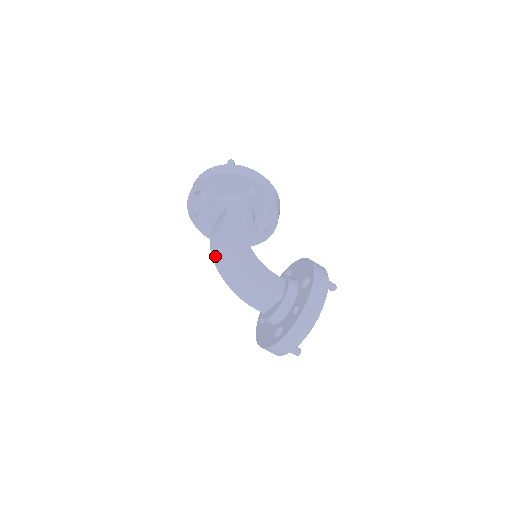
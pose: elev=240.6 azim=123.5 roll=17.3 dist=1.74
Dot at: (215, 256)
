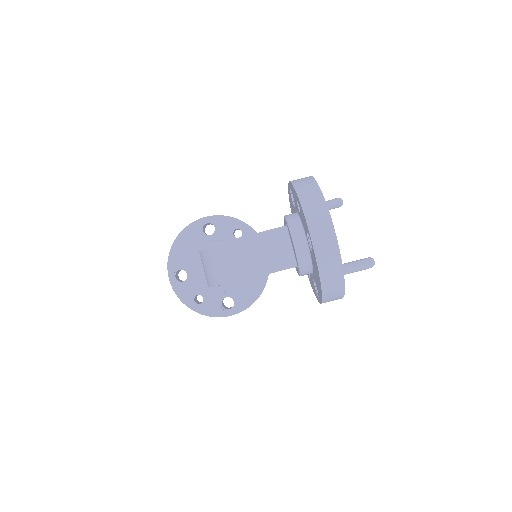
Dot at: (215, 280)
